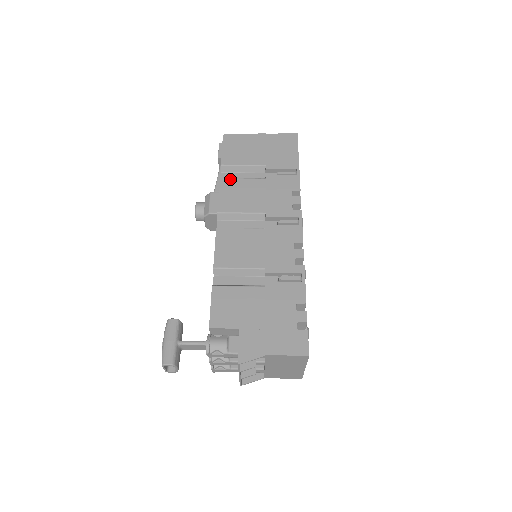
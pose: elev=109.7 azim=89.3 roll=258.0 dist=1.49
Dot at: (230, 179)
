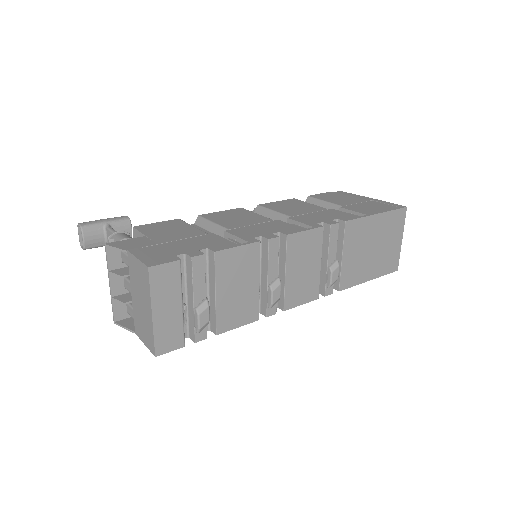
Dot at: (300, 200)
